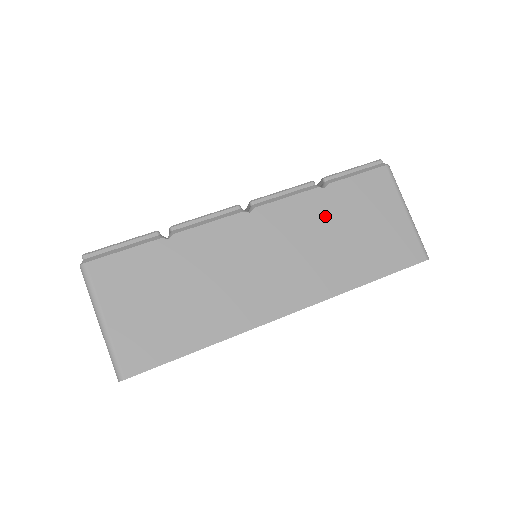
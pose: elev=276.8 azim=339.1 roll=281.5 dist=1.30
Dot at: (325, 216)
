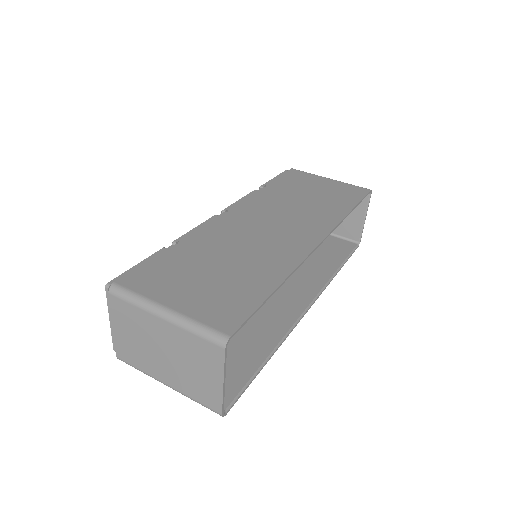
Dot at: (282, 196)
